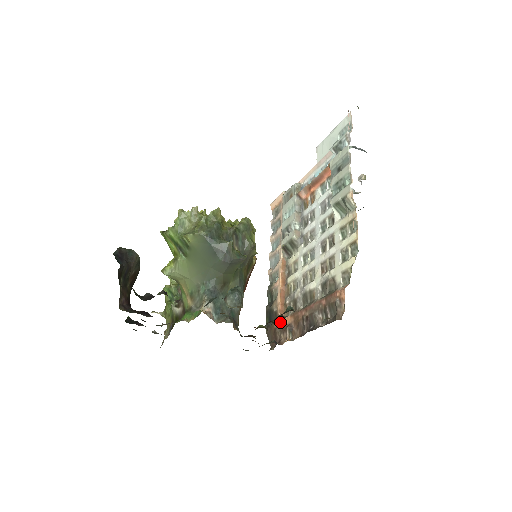
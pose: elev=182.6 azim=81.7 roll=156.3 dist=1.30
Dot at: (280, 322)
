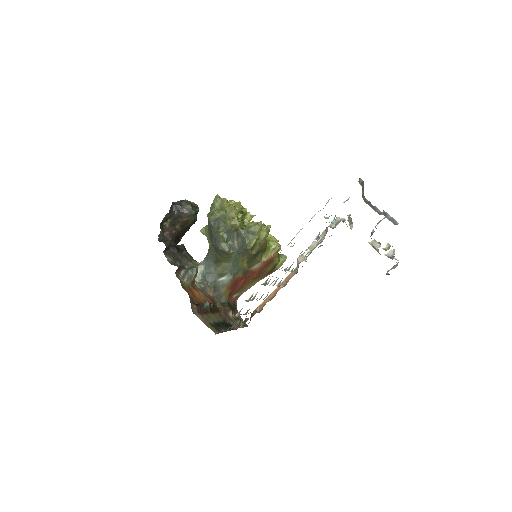
Dot at: (253, 313)
